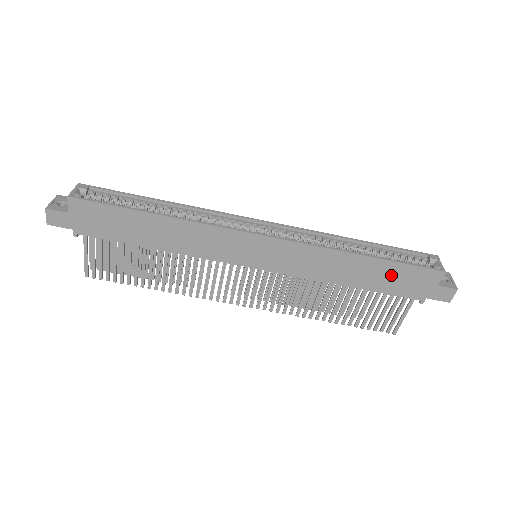
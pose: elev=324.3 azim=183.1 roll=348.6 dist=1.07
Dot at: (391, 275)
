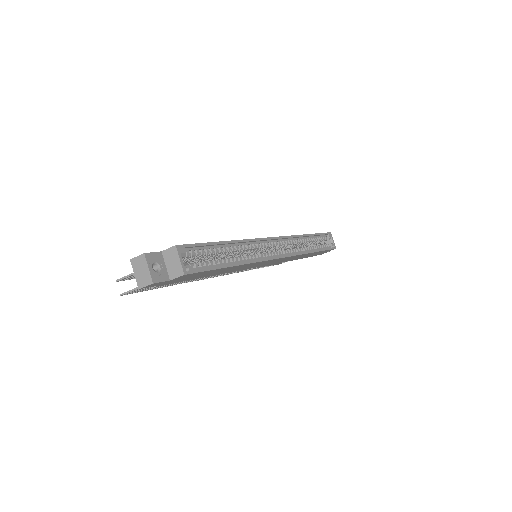
Dot at: occluded
